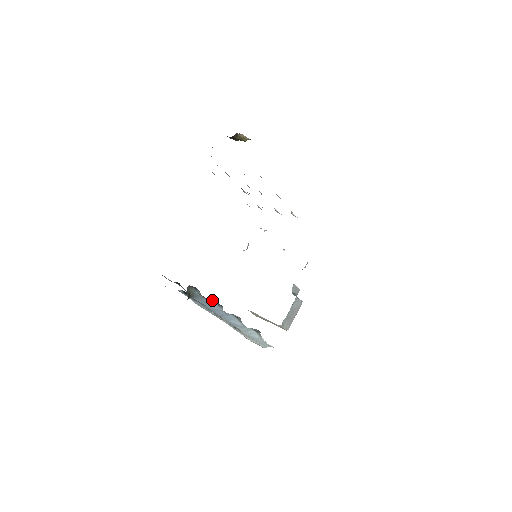
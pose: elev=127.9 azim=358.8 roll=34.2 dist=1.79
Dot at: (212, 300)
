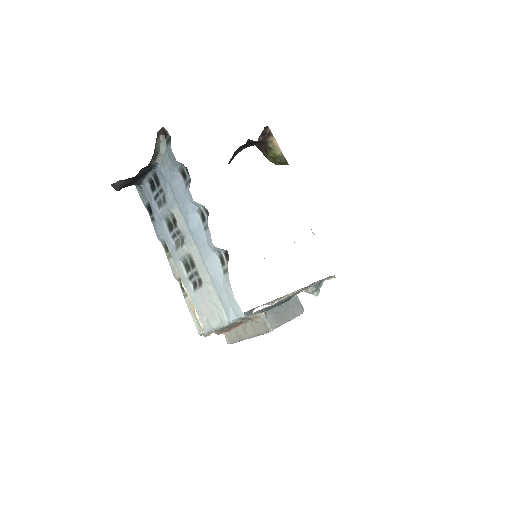
Dot at: (181, 172)
